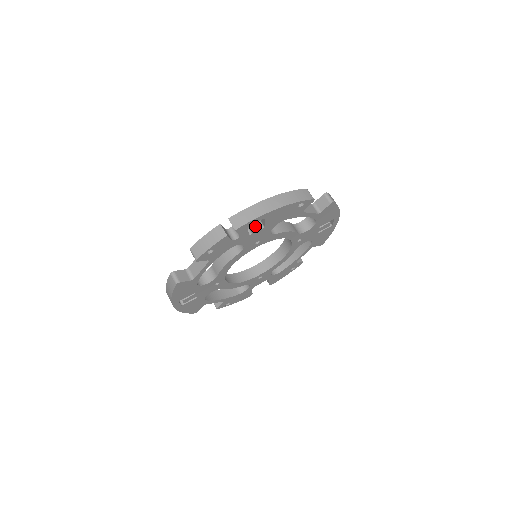
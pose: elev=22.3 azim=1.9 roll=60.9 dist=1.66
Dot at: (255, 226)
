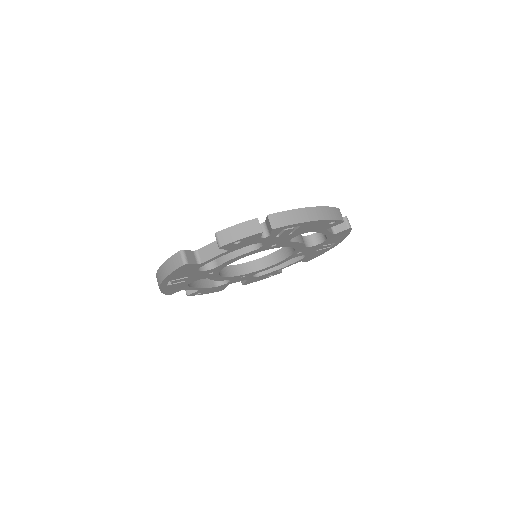
Dot at: (287, 230)
